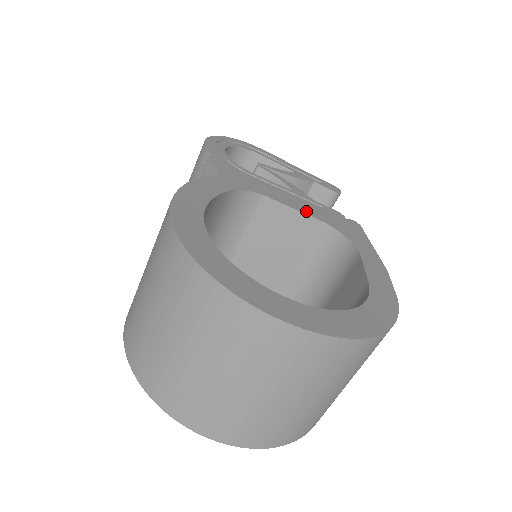
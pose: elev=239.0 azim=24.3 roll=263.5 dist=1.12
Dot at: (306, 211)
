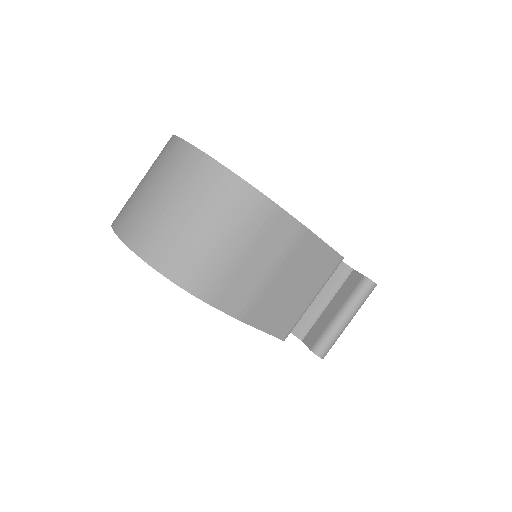
Dot at: occluded
